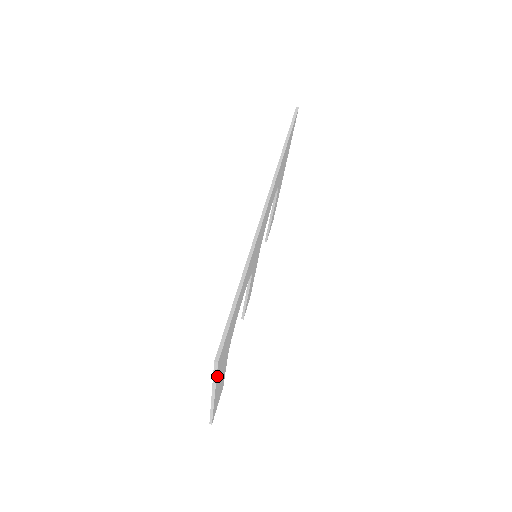
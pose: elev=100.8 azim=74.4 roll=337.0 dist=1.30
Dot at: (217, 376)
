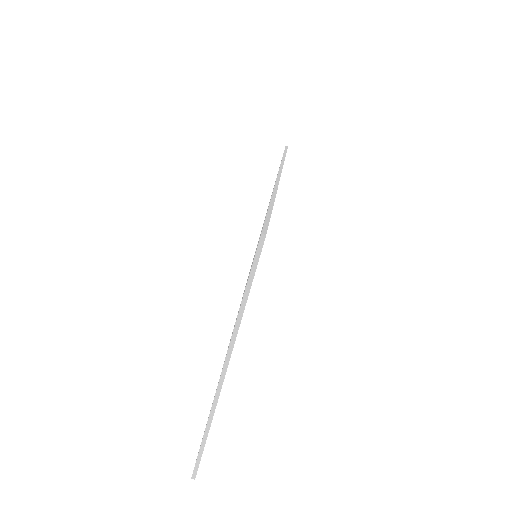
Dot at: (248, 295)
